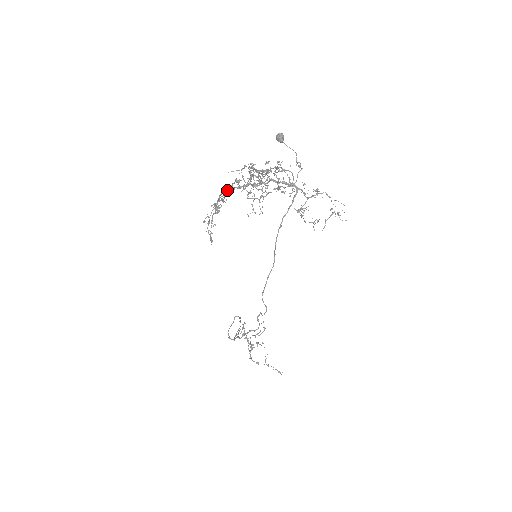
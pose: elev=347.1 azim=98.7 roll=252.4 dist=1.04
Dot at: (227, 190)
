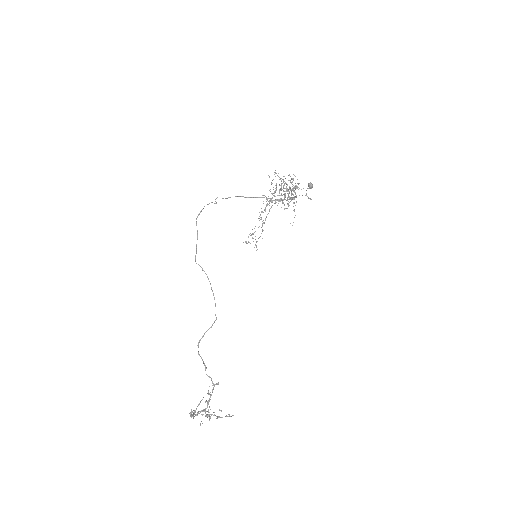
Dot at: (271, 207)
